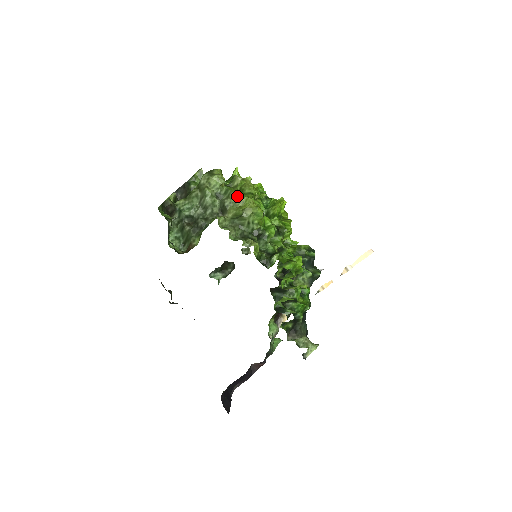
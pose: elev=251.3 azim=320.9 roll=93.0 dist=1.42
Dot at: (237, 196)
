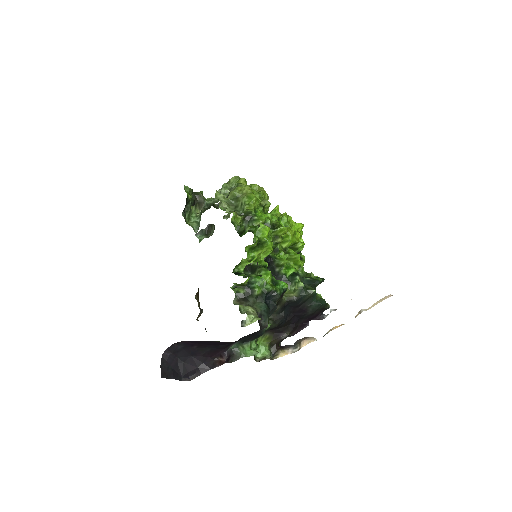
Dot at: (241, 185)
